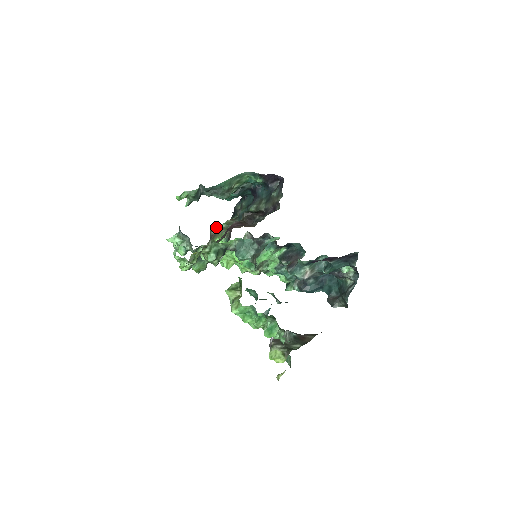
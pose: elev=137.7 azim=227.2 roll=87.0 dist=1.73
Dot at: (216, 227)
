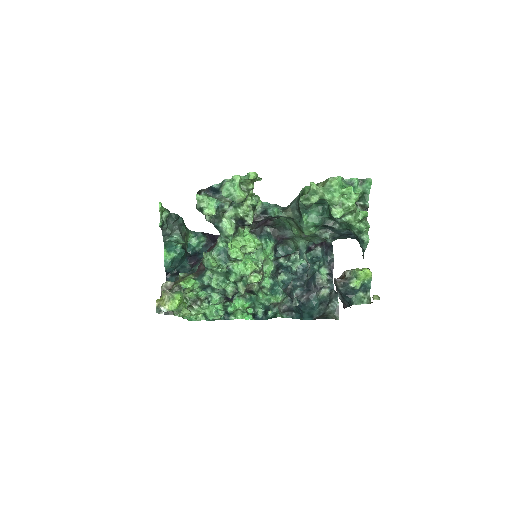
Dot at: occluded
